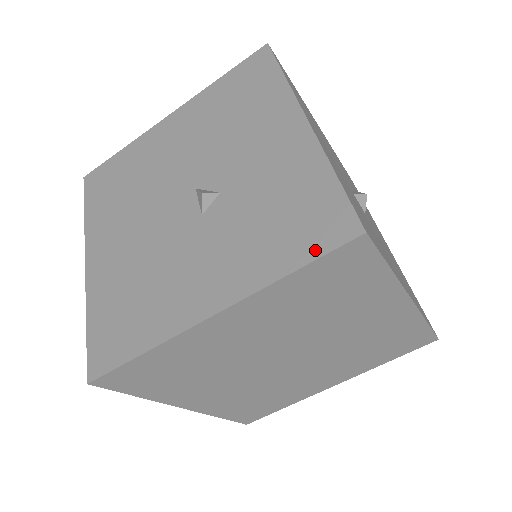
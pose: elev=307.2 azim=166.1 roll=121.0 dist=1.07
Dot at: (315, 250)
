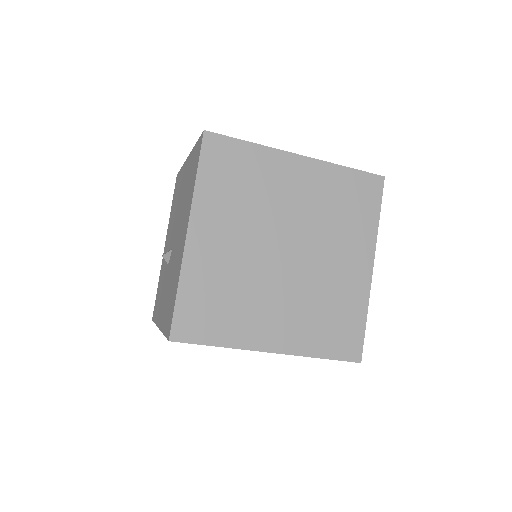
Dot at: (359, 172)
